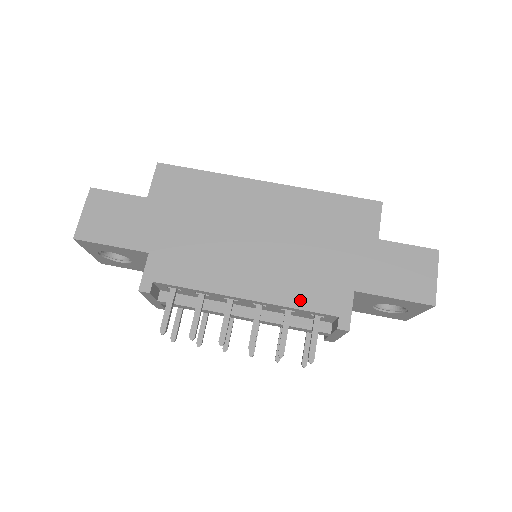
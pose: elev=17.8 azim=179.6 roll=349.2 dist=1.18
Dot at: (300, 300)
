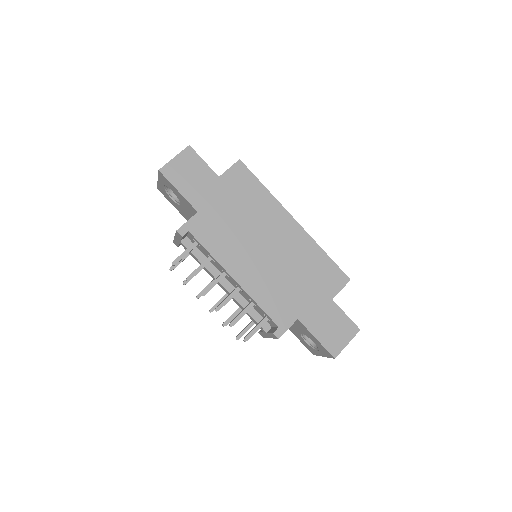
Dot at: (264, 302)
